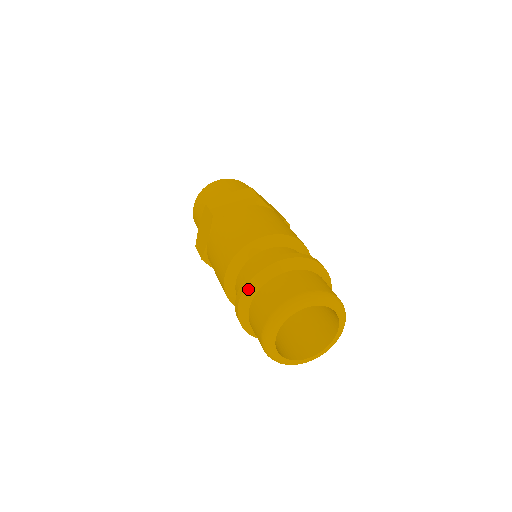
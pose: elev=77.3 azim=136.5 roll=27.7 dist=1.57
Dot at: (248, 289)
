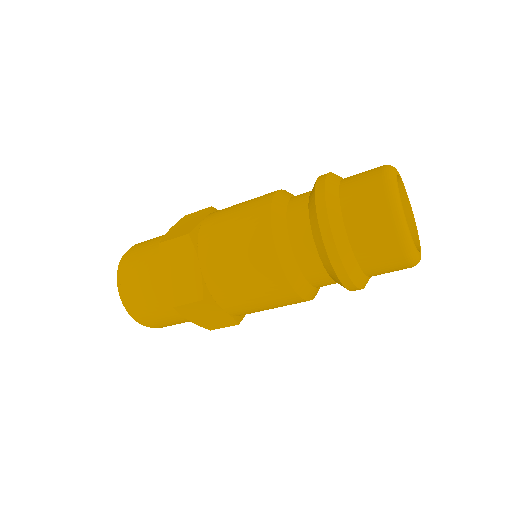
Dot at: (330, 210)
